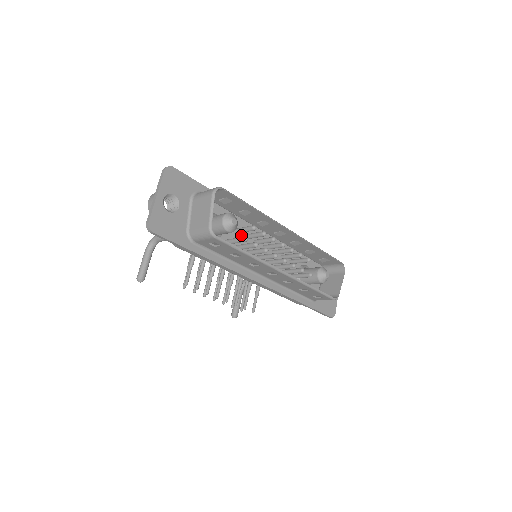
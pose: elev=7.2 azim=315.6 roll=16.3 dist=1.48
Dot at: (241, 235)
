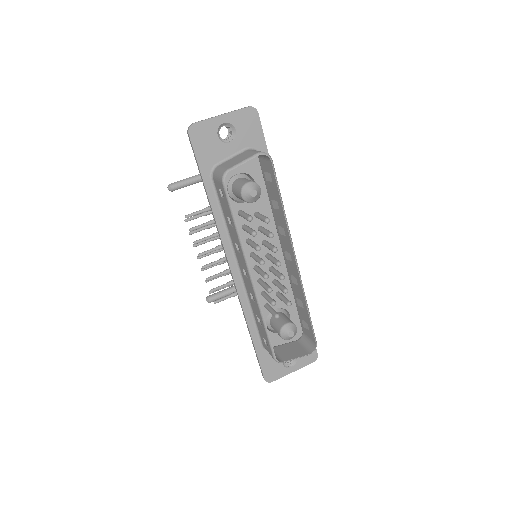
Dot at: (258, 223)
